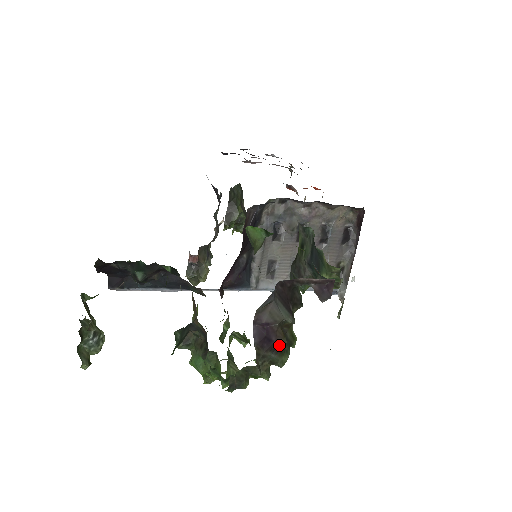
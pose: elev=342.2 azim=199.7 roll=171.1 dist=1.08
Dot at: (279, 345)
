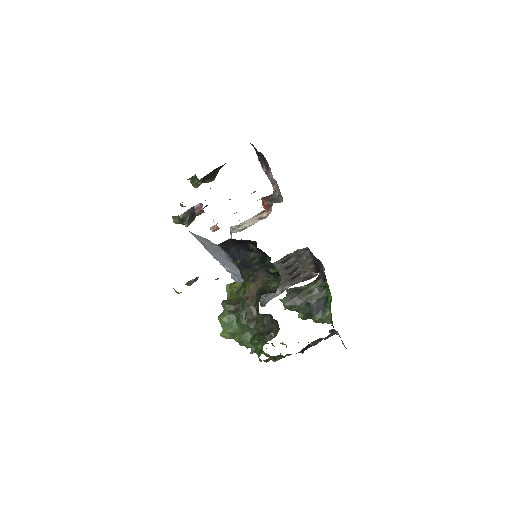
Dot at: (300, 352)
